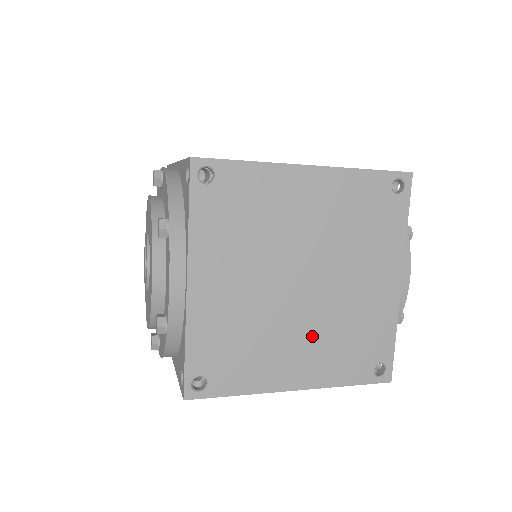
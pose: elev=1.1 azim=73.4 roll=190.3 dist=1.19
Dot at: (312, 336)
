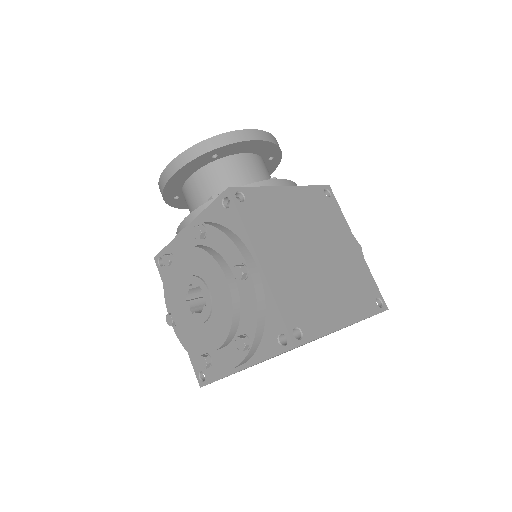
Dot at: occluded
